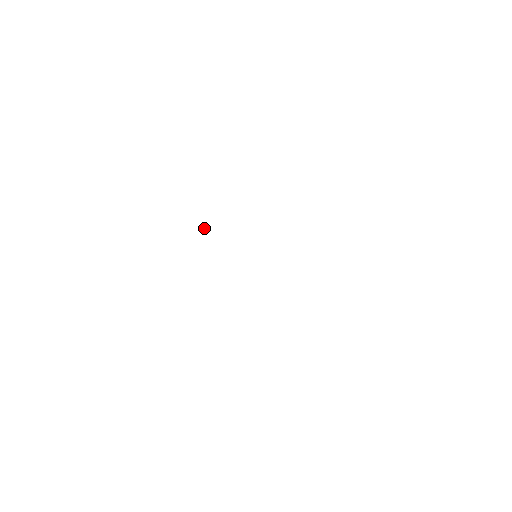
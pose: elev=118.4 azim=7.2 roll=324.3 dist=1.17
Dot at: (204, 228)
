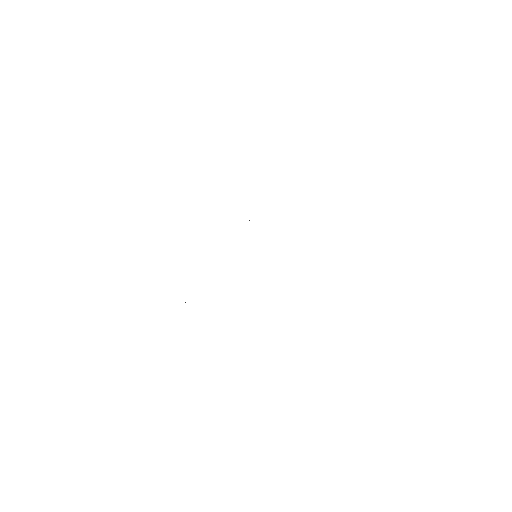
Dot at: (249, 220)
